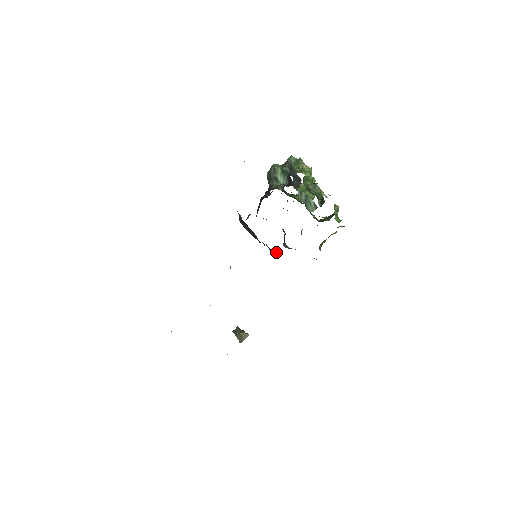
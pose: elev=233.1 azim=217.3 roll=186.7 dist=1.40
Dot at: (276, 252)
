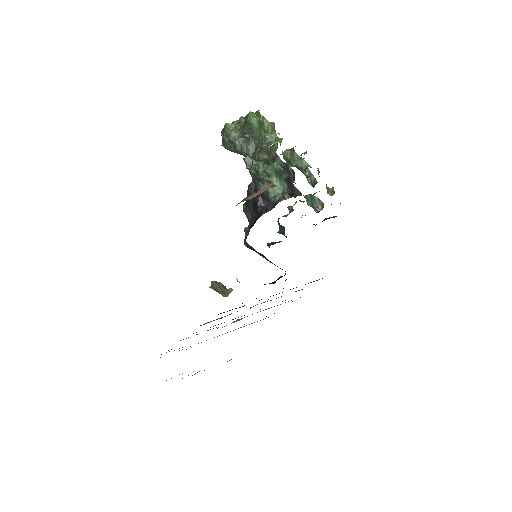
Dot at: occluded
